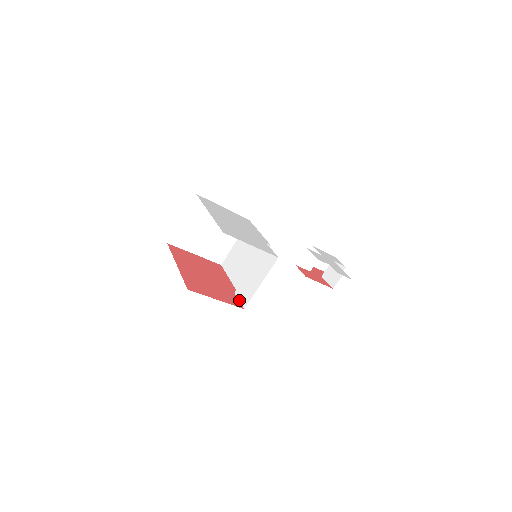
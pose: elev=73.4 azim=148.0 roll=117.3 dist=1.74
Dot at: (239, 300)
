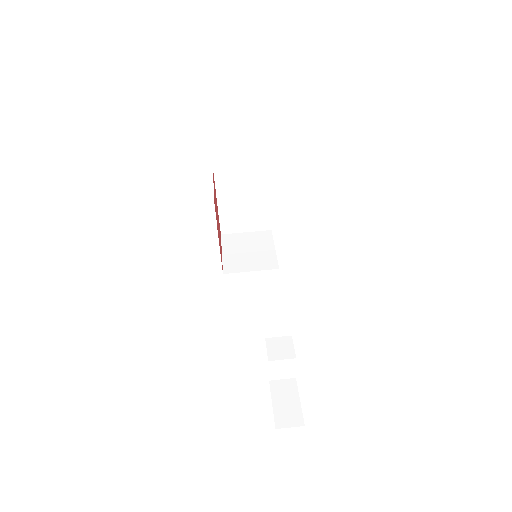
Dot at: occluded
